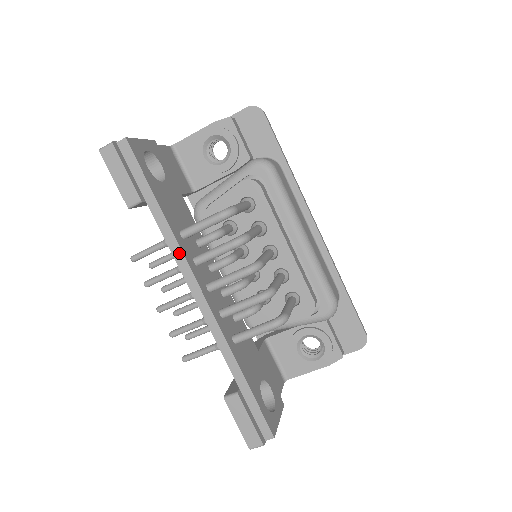
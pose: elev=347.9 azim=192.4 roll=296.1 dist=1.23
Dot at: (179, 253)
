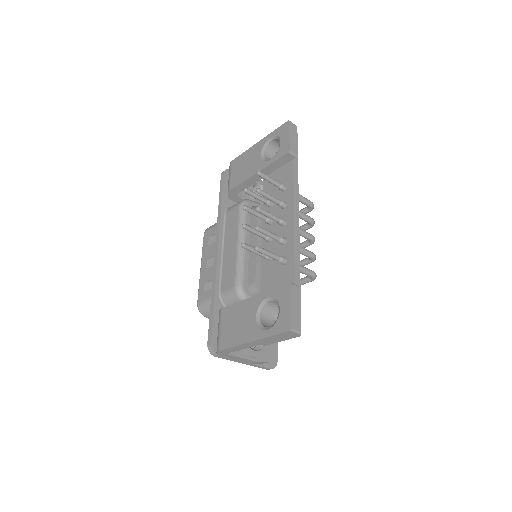
Dot at: (297, 193)
